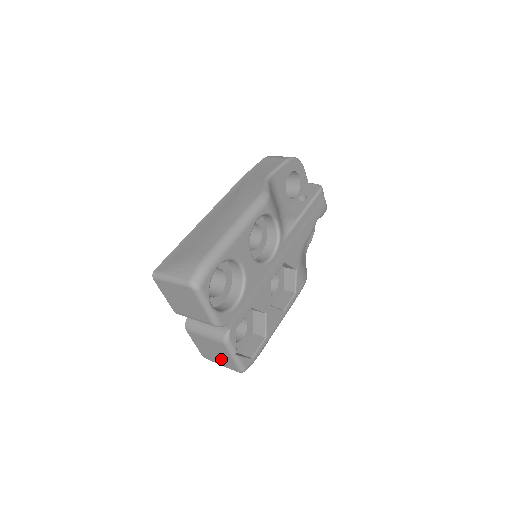
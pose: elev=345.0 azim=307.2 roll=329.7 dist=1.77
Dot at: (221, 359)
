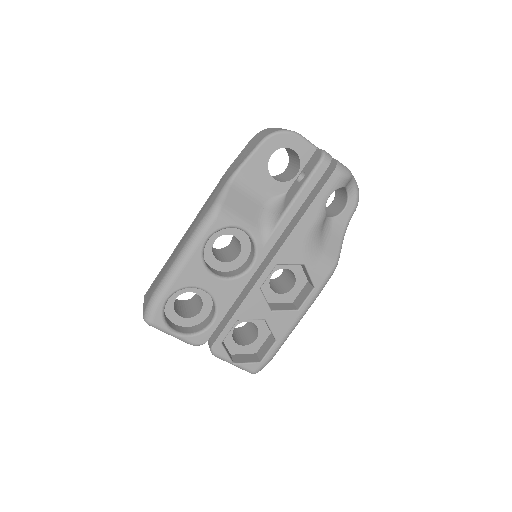
Dot at: occluded
